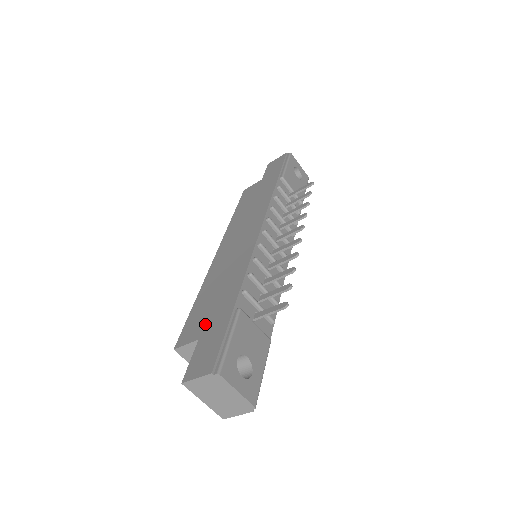
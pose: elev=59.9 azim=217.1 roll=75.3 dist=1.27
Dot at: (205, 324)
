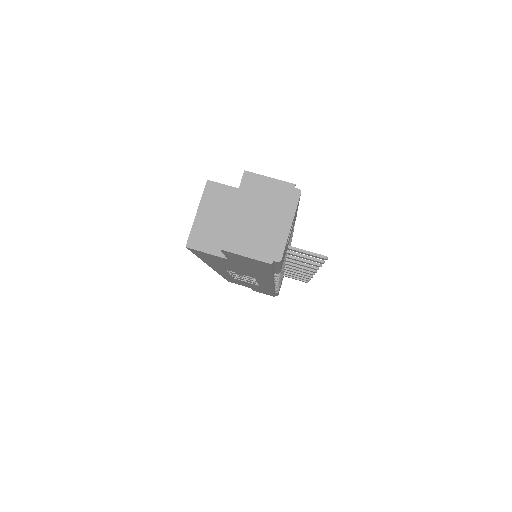
Dot at: occluded
